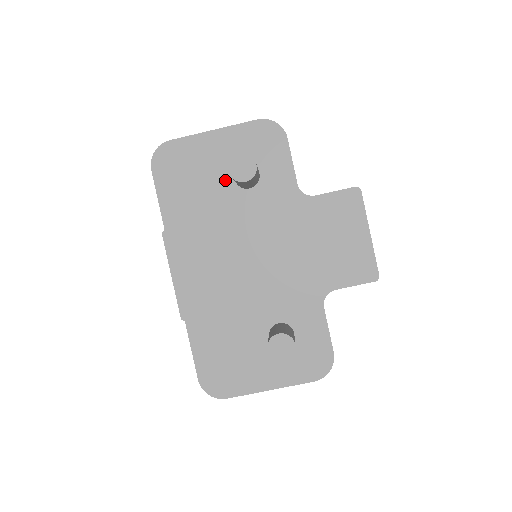
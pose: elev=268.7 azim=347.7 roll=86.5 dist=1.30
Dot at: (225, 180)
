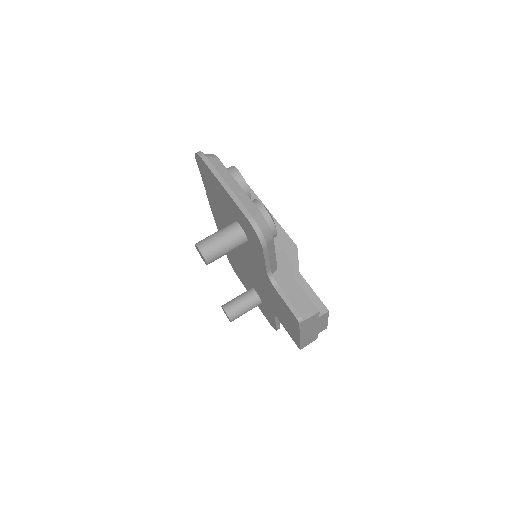
Dot at: (231, 217)
